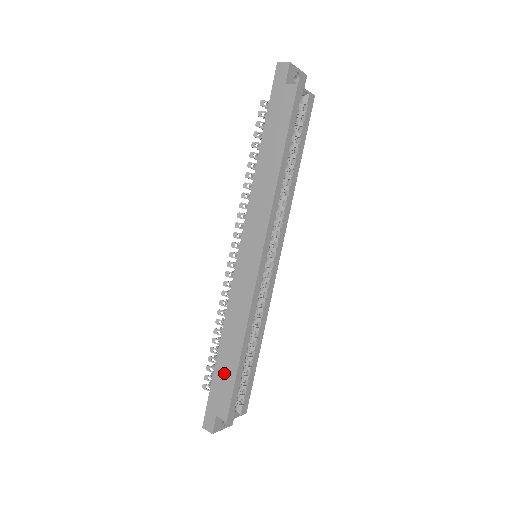
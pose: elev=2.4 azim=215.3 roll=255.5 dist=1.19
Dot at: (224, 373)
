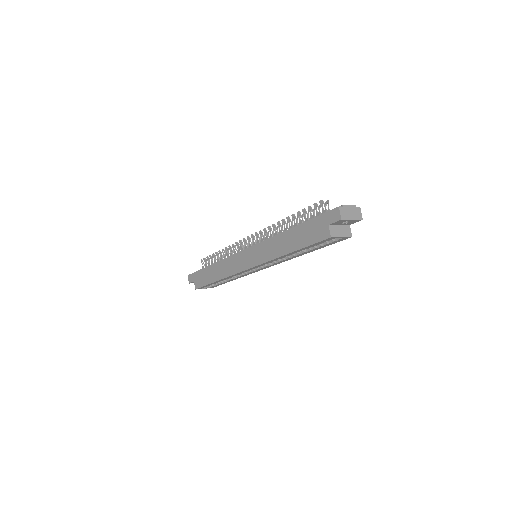
Dot at: (206, 276)
